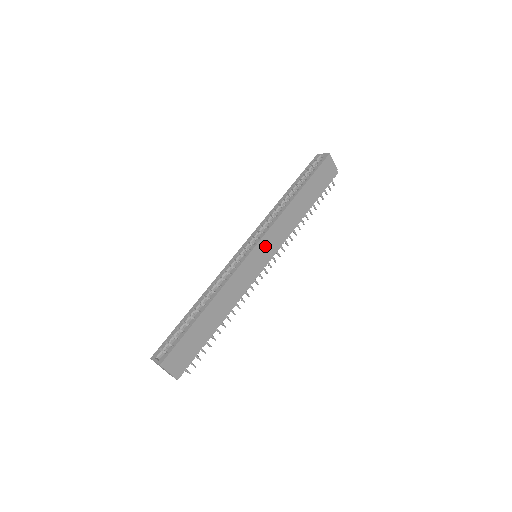
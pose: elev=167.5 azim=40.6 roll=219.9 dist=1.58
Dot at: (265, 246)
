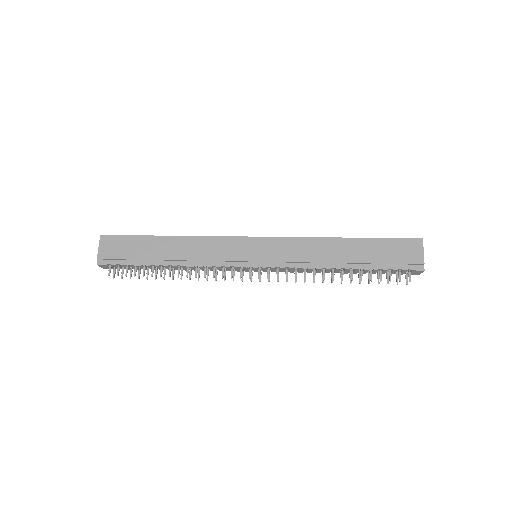
Dot at: (268, 247)
